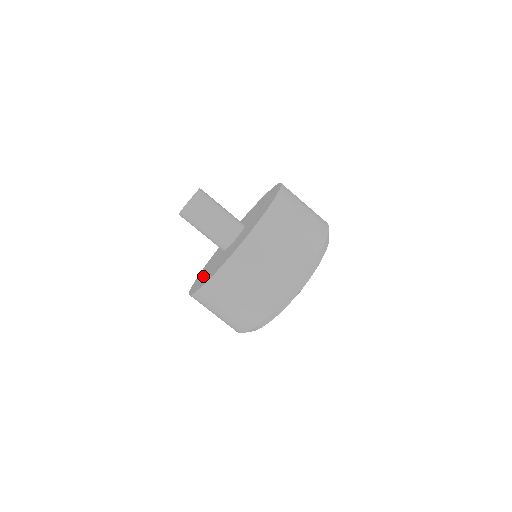
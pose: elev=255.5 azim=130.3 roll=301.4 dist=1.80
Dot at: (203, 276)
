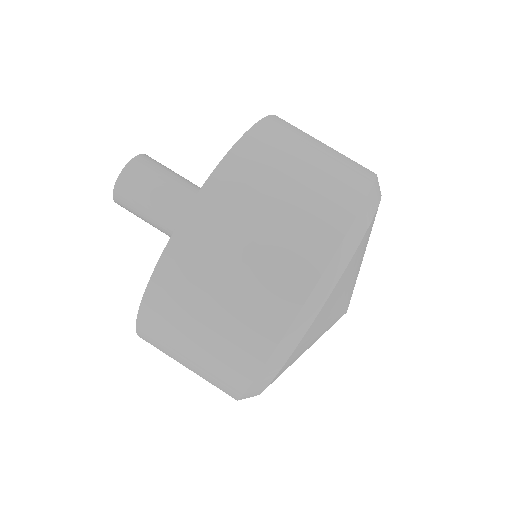
Dot at: occluded
